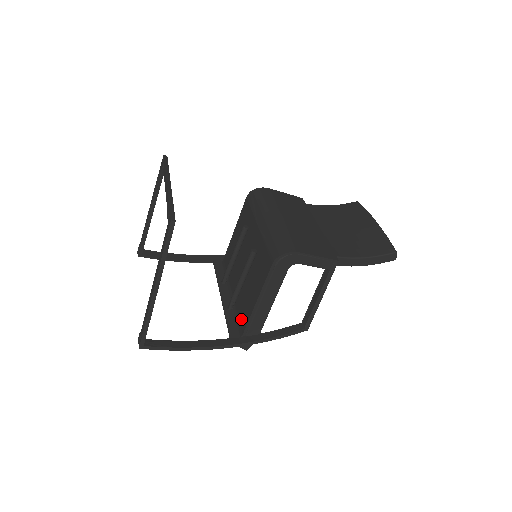
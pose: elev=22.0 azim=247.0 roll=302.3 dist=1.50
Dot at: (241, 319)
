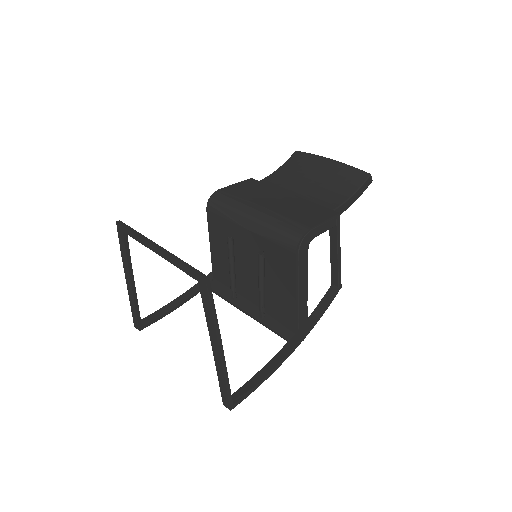
Dot at: (283, 318)
